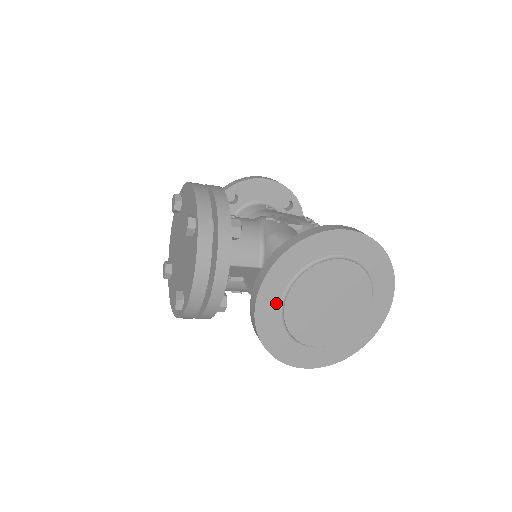
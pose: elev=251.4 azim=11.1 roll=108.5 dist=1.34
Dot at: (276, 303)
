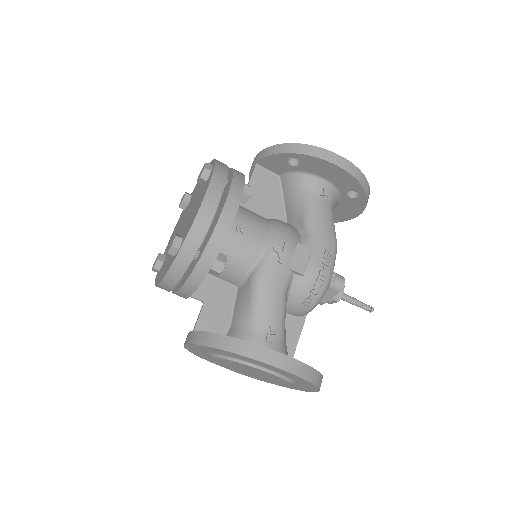
Dot at: (204, 351)
